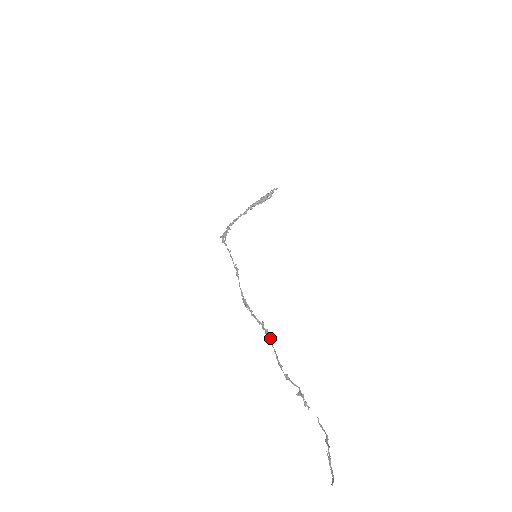
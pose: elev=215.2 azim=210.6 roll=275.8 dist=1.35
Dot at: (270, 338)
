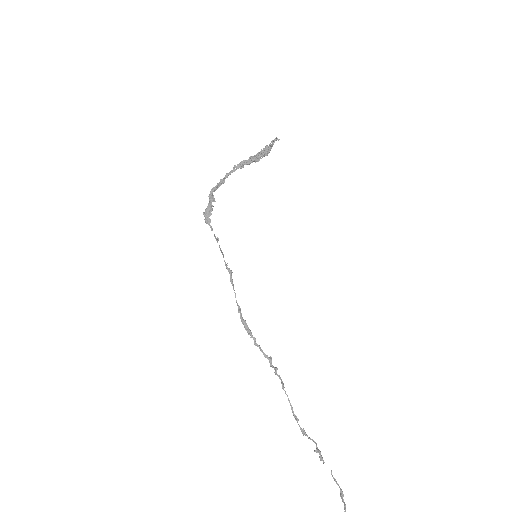
Dot at: (281, 381)
